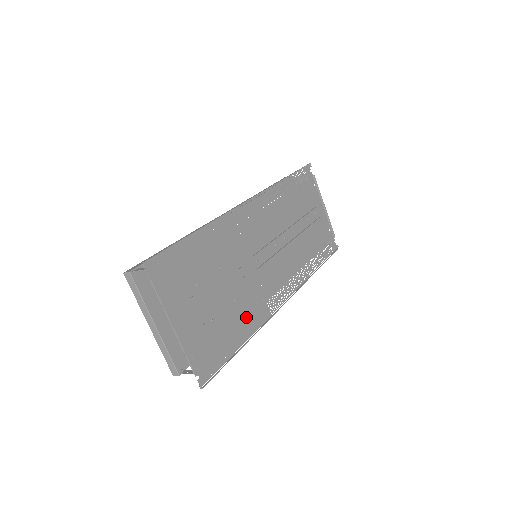
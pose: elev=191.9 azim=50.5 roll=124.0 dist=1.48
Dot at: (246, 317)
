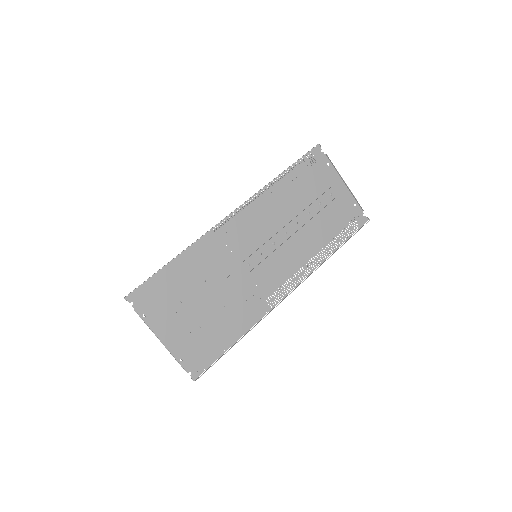
Dot at: (240, 317)
